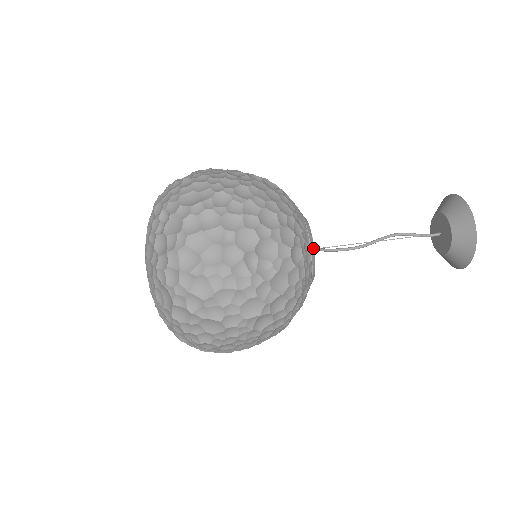
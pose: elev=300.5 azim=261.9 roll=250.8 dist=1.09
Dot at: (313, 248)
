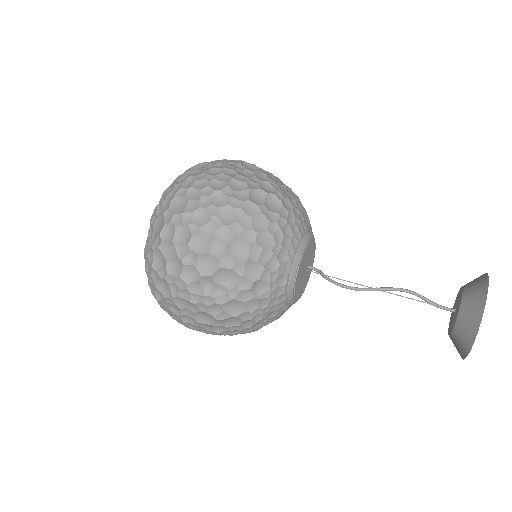
Dot at: (293, 279)
